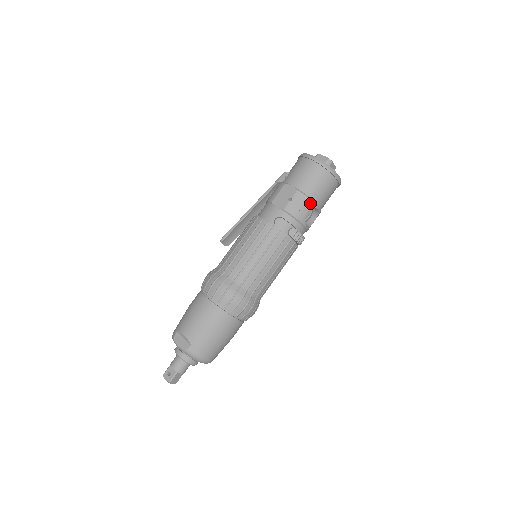
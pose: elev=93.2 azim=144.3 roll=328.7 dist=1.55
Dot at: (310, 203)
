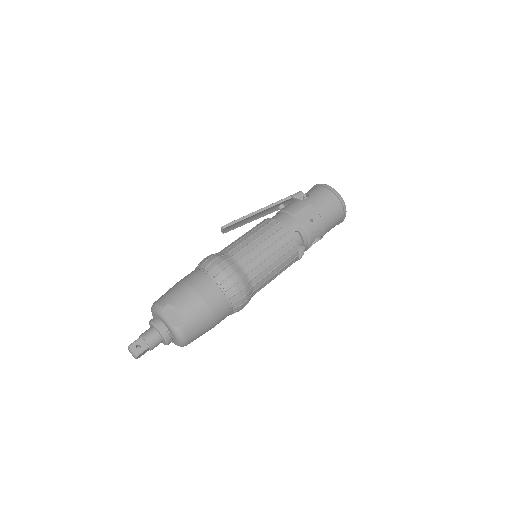
Dot at: (323, 230)
